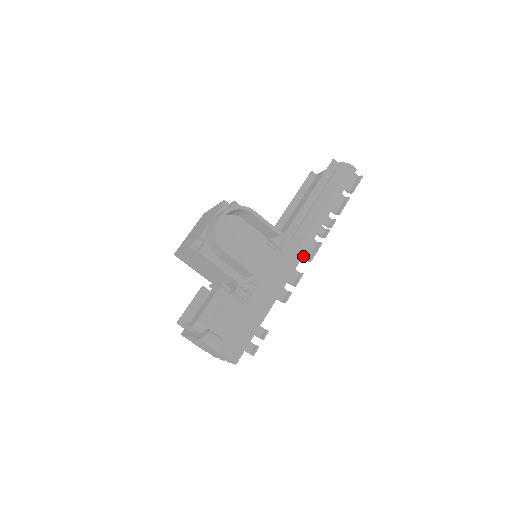
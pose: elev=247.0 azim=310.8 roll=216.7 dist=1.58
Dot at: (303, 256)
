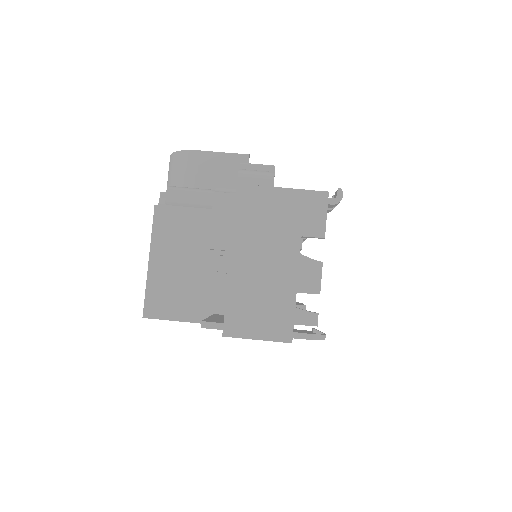
Dot at: occluded
